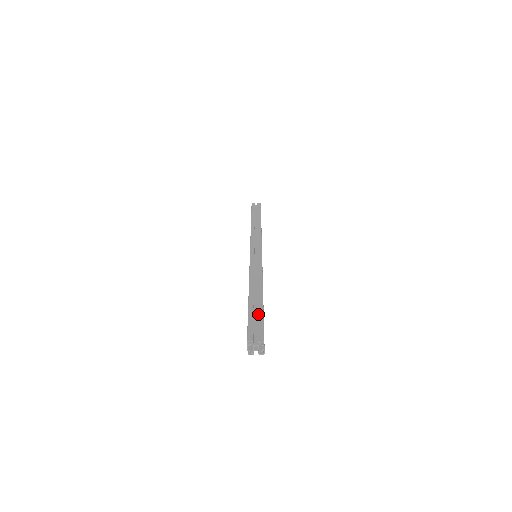
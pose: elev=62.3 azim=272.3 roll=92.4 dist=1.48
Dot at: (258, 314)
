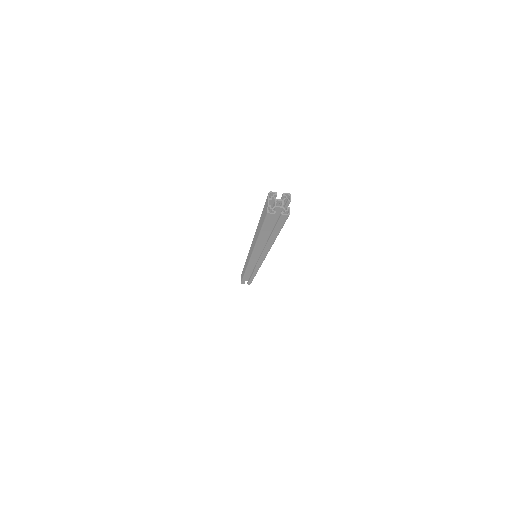
Dot at: occluded
